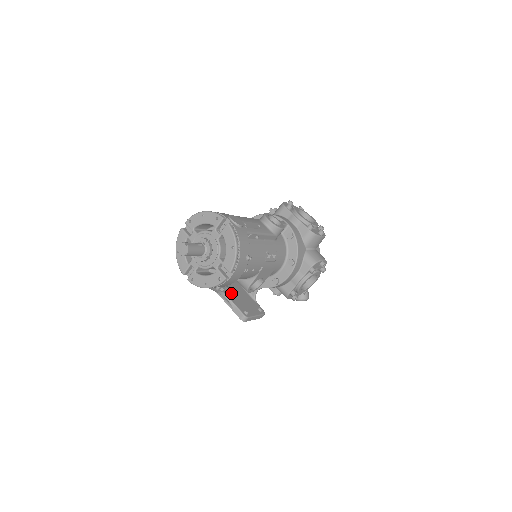
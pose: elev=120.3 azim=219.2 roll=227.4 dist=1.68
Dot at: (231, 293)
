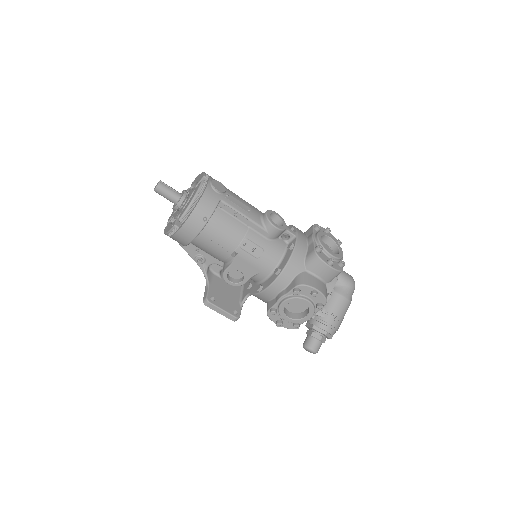
Dot at: (218, 280)
